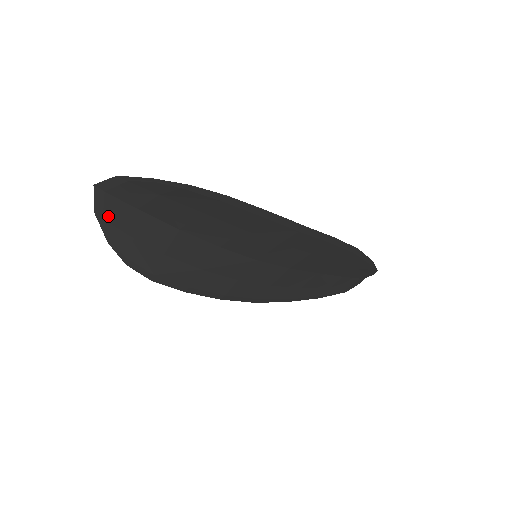
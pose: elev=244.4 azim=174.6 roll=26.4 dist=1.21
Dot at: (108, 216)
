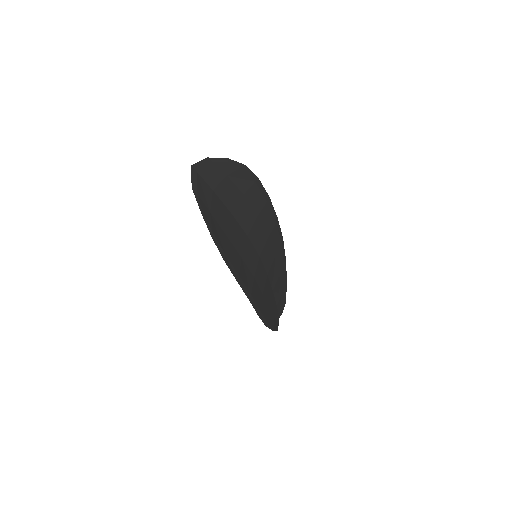
Dot at: (199, 192)
